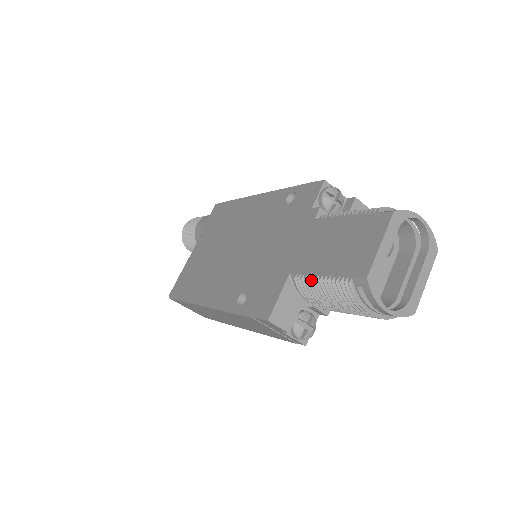
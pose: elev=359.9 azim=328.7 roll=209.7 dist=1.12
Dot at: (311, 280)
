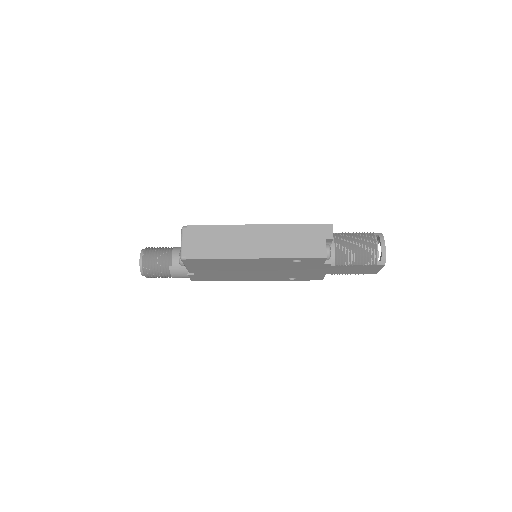
Dot at: (348, 232)
